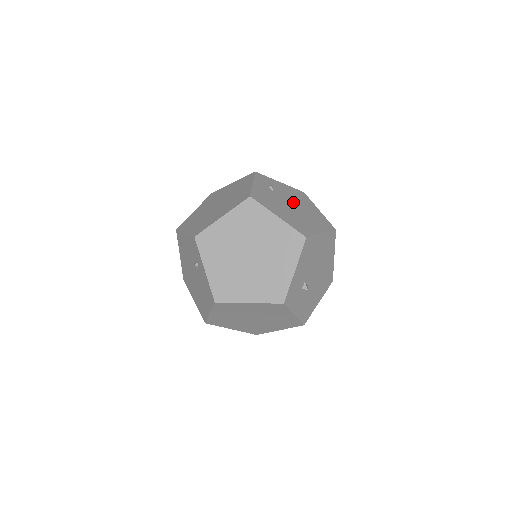
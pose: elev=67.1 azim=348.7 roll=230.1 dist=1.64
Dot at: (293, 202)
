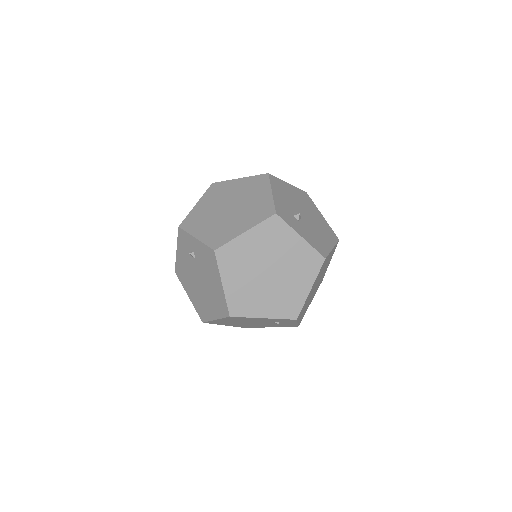
Dot at: occluded
